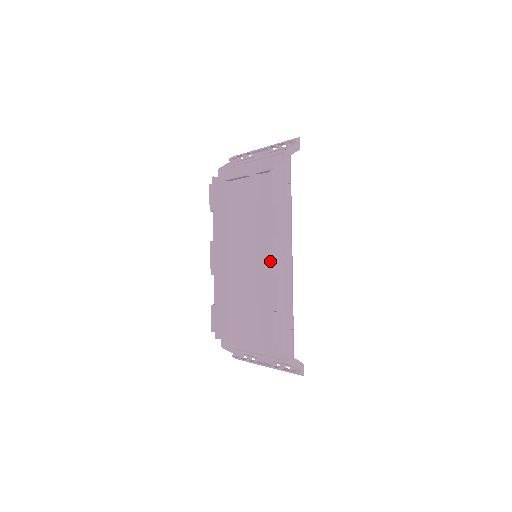
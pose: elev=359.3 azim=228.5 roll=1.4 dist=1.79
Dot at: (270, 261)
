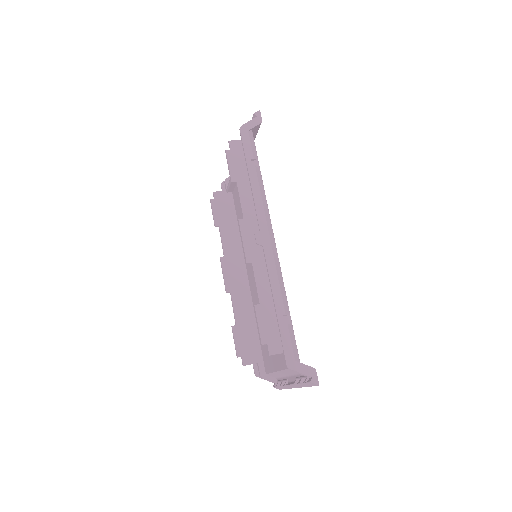
Dot at: occluded
